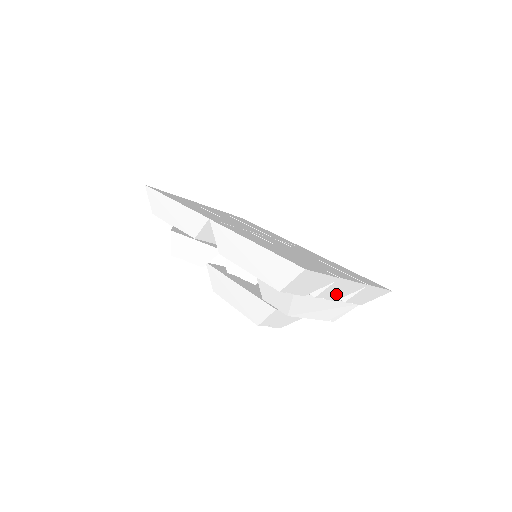
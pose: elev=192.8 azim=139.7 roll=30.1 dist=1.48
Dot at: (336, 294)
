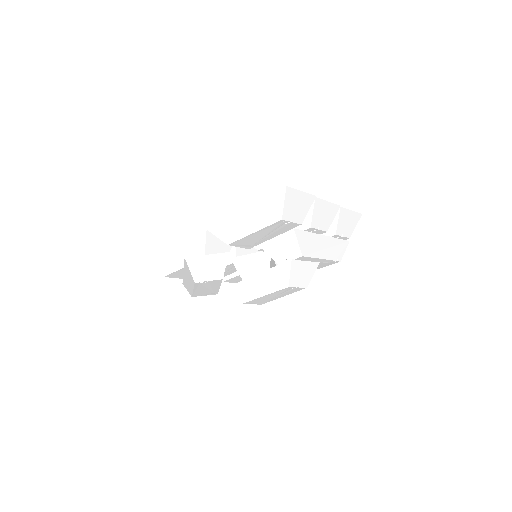
Dot at: (323, 221)
